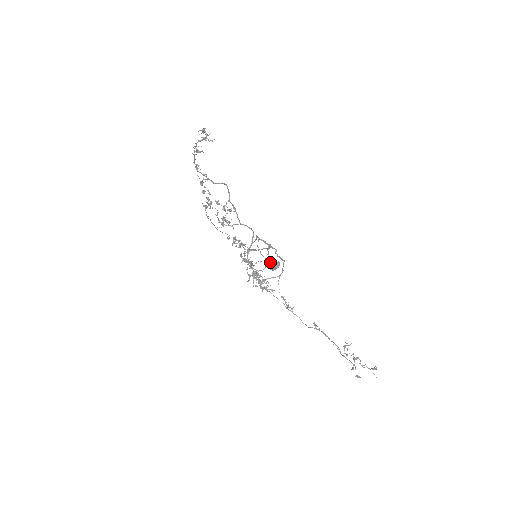
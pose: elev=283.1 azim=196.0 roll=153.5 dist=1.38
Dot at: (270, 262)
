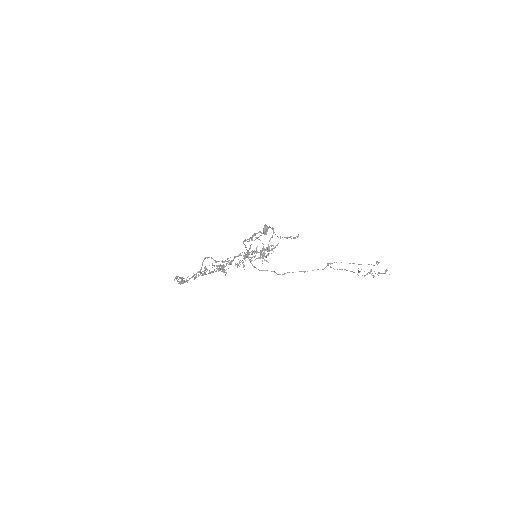
Dot at: (261, 235)
